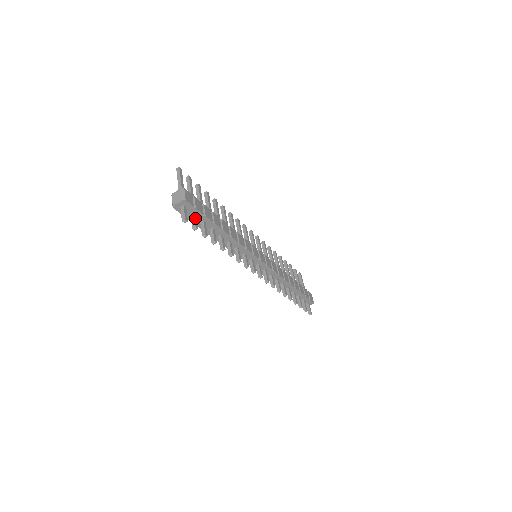
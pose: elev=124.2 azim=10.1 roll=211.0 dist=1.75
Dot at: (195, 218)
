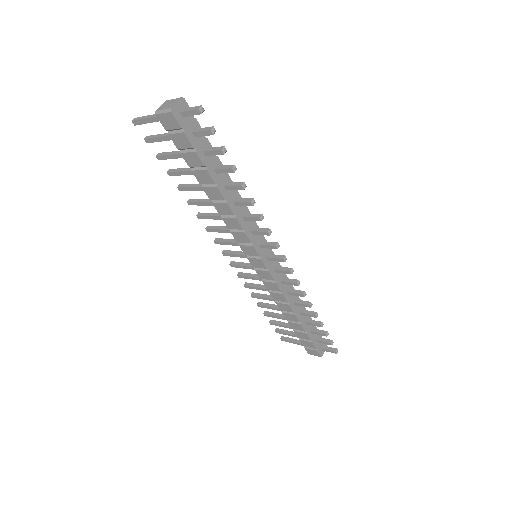
Dot at: (201, 130)
